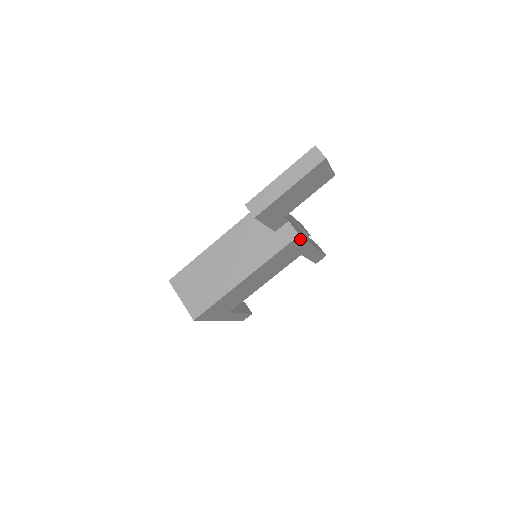
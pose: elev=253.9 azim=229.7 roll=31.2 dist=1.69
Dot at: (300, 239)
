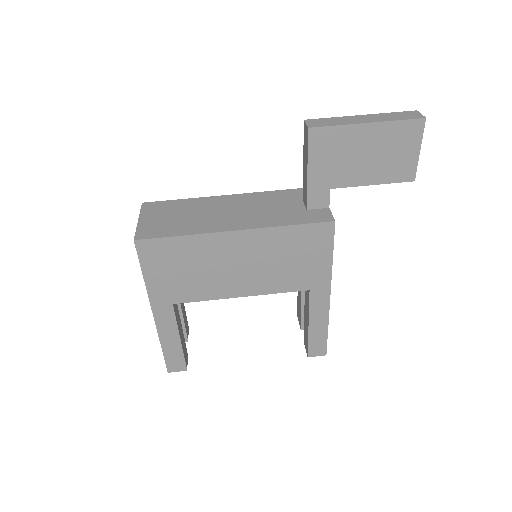
Dot at: (330, 237)
